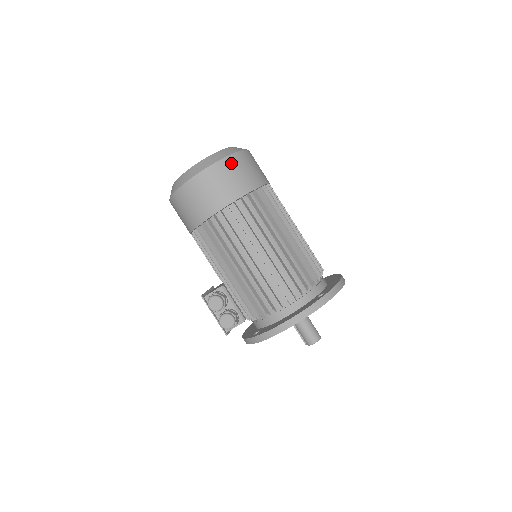
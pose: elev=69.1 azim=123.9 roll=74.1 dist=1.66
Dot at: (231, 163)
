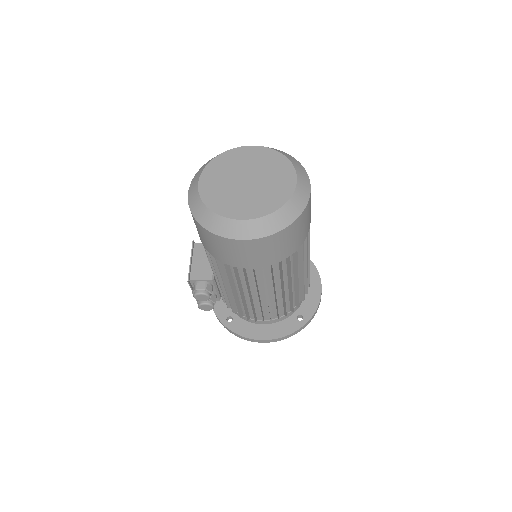
Dot at: (290, 231)
